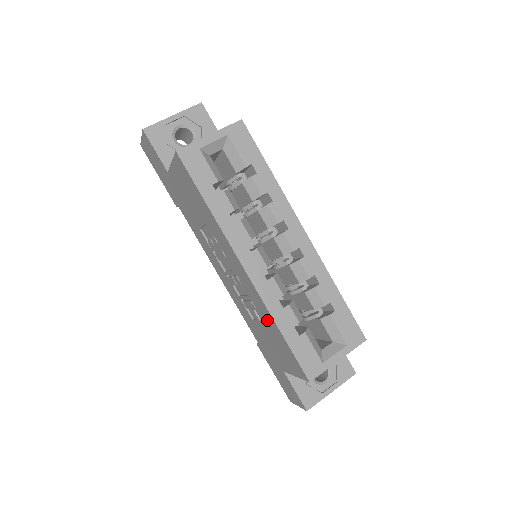
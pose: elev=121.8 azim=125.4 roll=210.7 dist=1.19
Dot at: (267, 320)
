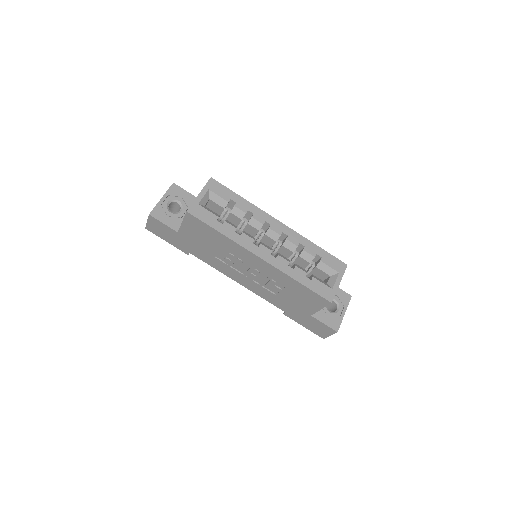
Dot at: (287, 283)
